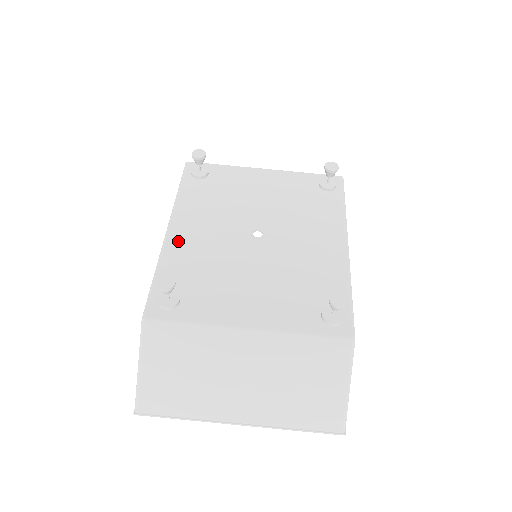
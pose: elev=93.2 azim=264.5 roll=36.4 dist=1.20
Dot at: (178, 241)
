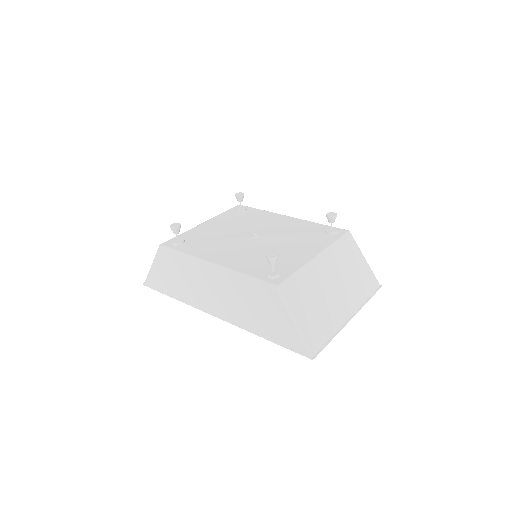
Dot at: (228, 262)
